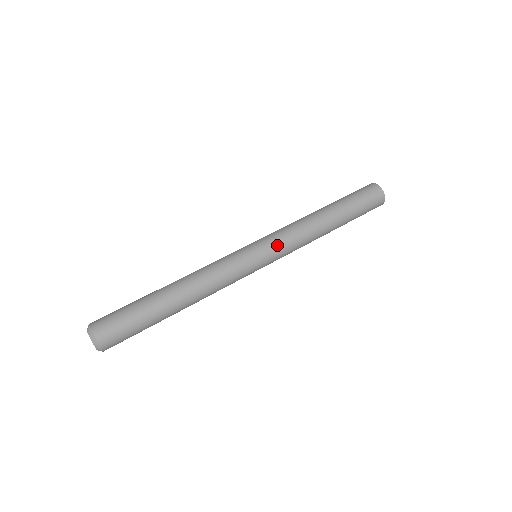
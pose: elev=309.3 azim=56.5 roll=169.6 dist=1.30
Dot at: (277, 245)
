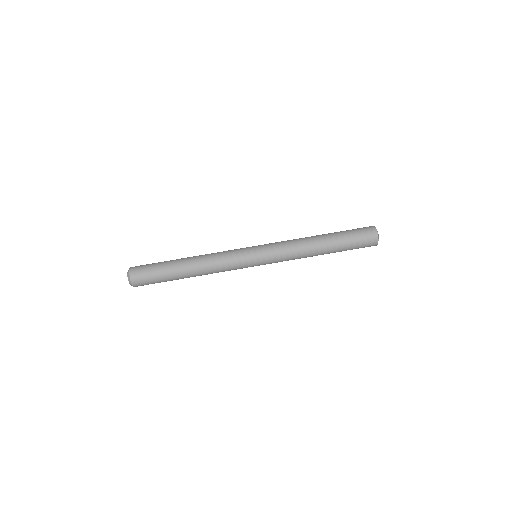
Dot at: (270, 249)
